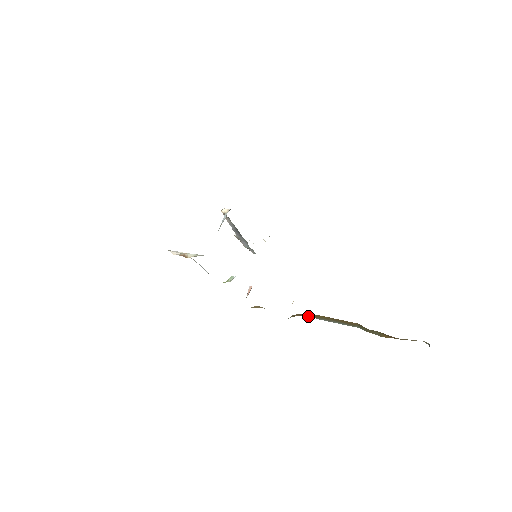
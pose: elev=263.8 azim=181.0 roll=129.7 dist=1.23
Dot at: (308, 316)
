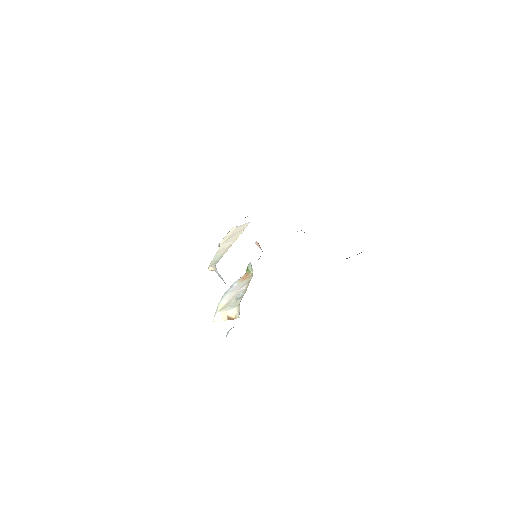
Dot at: occluded
